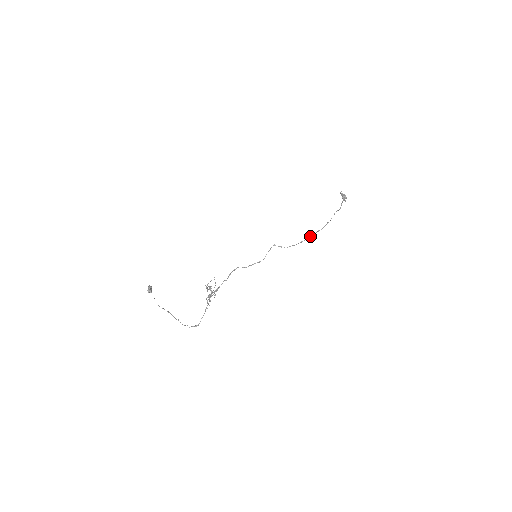
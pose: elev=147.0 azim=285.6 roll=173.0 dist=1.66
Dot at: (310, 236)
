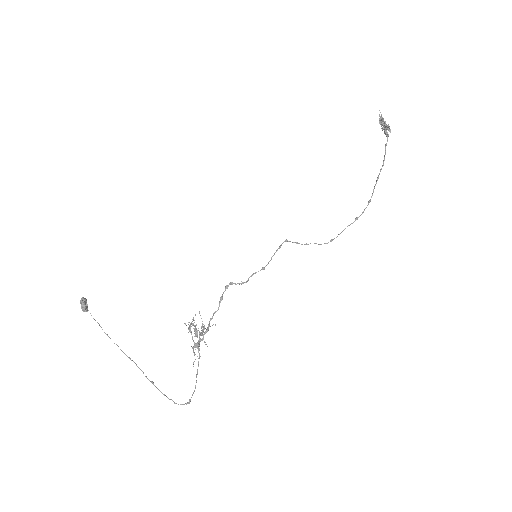
Dot at: (344, 229)
